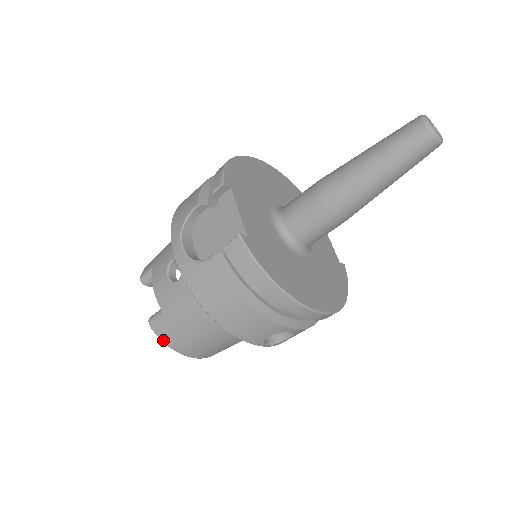
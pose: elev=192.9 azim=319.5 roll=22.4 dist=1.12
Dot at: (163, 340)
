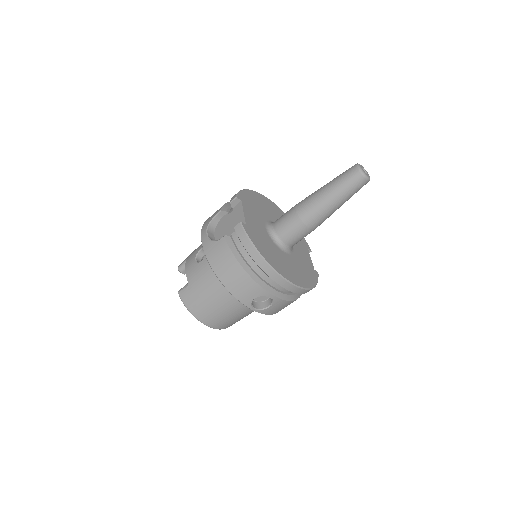
Dot at: (186, 305)
